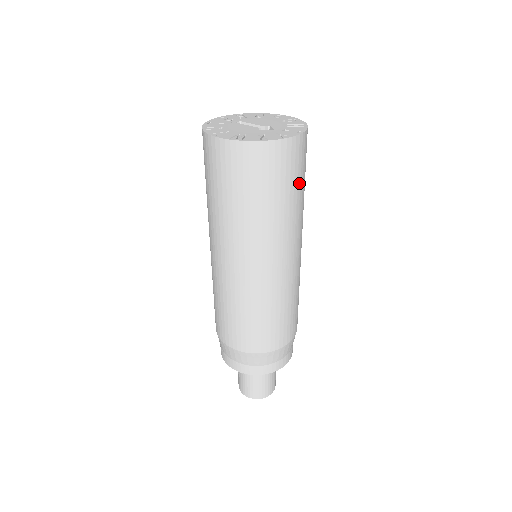
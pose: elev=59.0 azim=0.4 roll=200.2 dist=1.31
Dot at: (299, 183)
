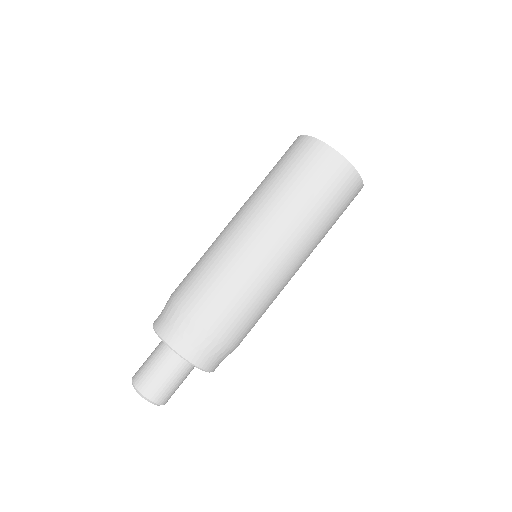
Dot at: occluded
